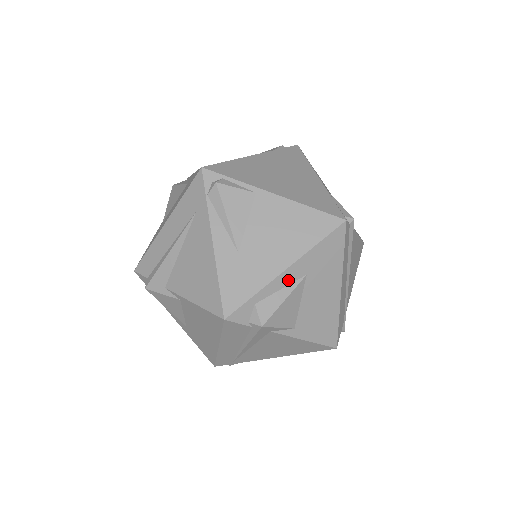
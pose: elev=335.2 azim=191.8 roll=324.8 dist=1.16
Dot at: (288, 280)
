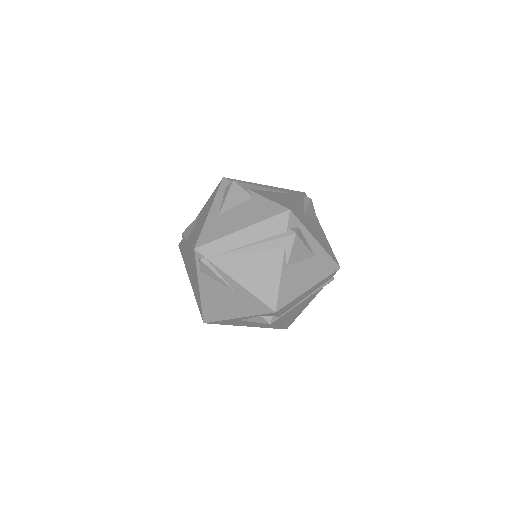
Dot at: (312, 245)
